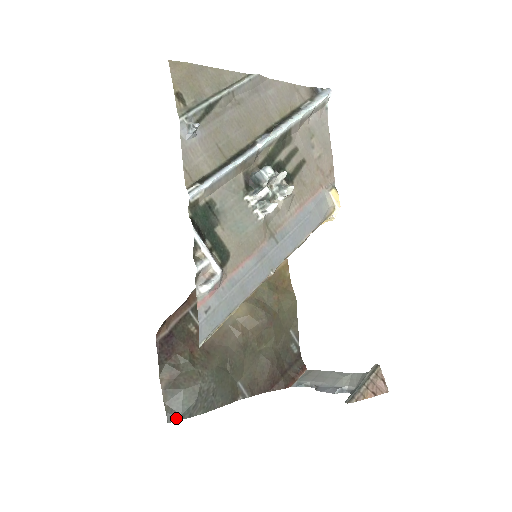
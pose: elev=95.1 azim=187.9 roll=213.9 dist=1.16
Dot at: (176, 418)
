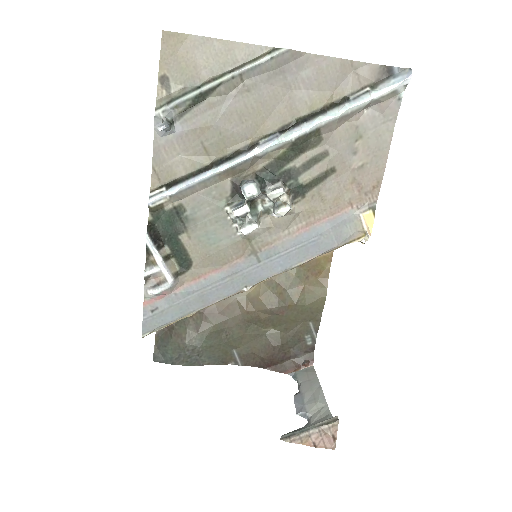
Dot at: (160, 360)
